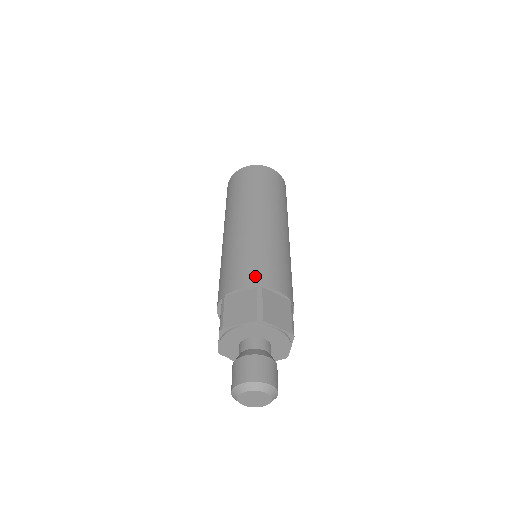
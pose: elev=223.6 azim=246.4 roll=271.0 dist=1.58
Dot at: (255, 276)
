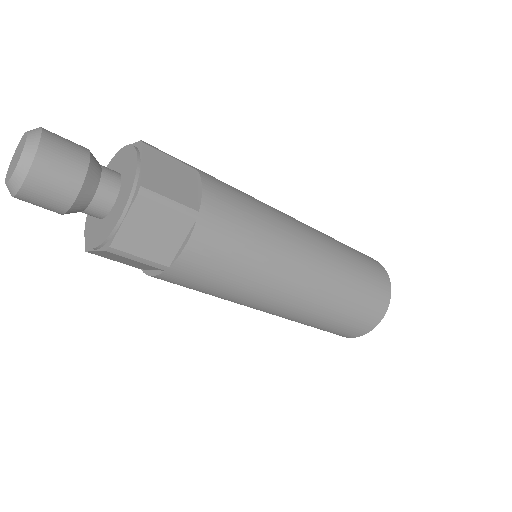
Dot at: occluded
